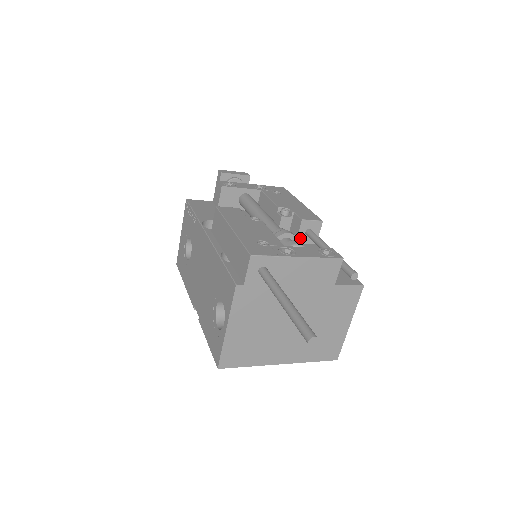
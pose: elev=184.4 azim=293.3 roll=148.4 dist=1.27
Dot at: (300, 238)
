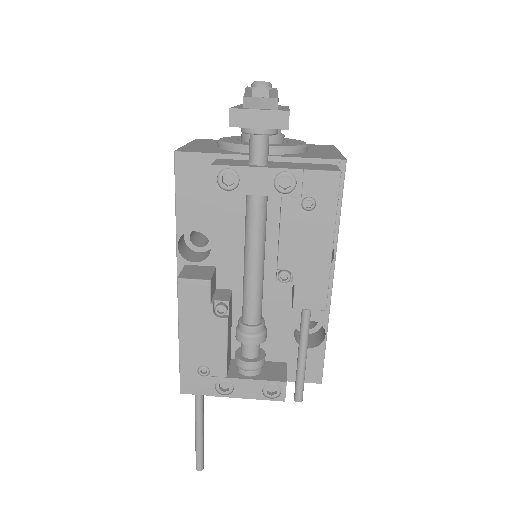
Dot at: occluded
